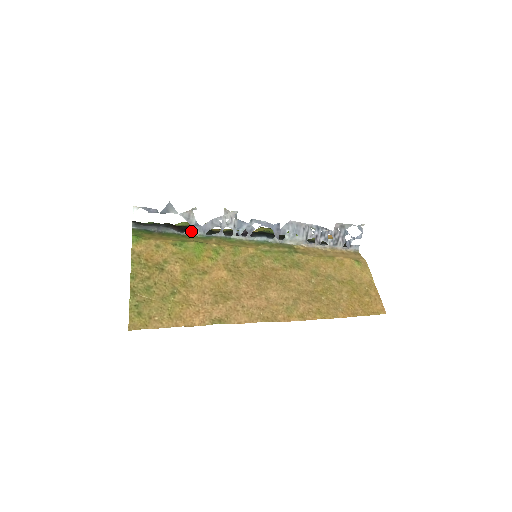
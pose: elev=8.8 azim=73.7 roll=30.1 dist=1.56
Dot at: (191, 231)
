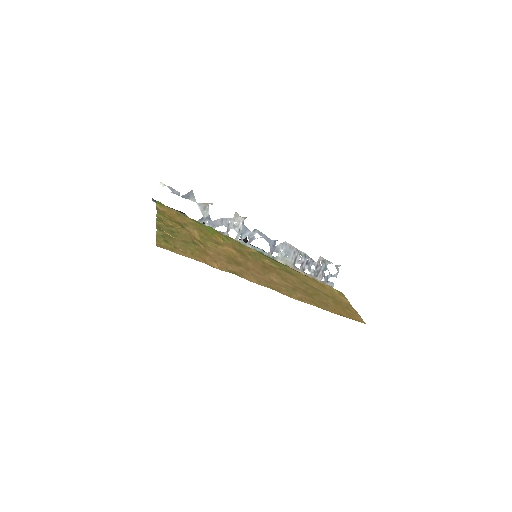
Dot at: (202, 222)
